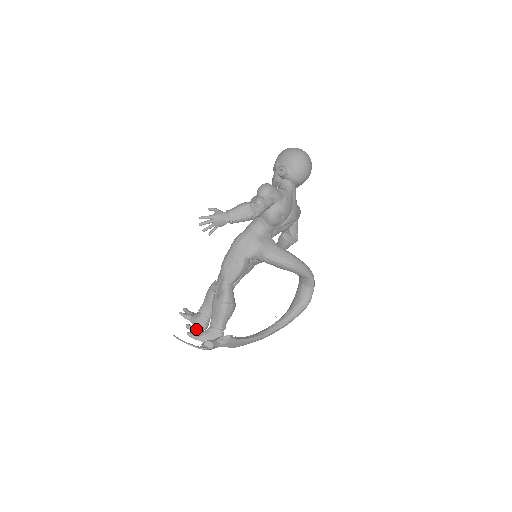
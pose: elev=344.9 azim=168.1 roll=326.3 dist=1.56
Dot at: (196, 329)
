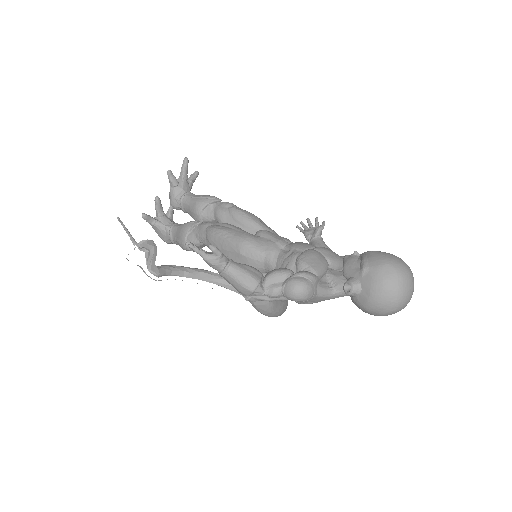
Dot at: (161, 209)
